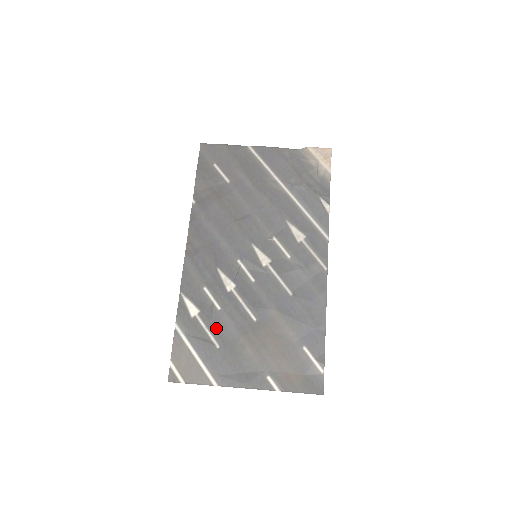
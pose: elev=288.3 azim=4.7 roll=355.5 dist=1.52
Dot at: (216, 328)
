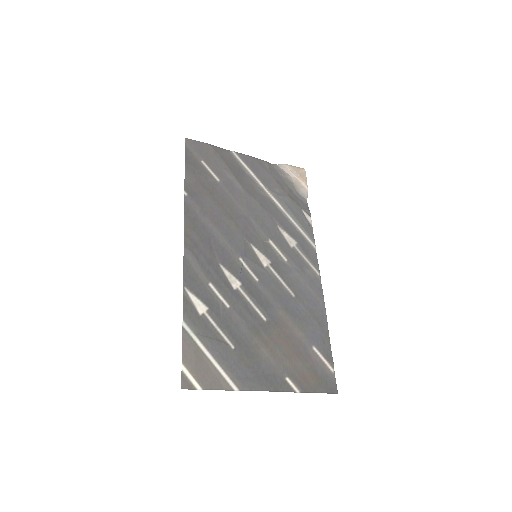
Dot at: (228, 327)
